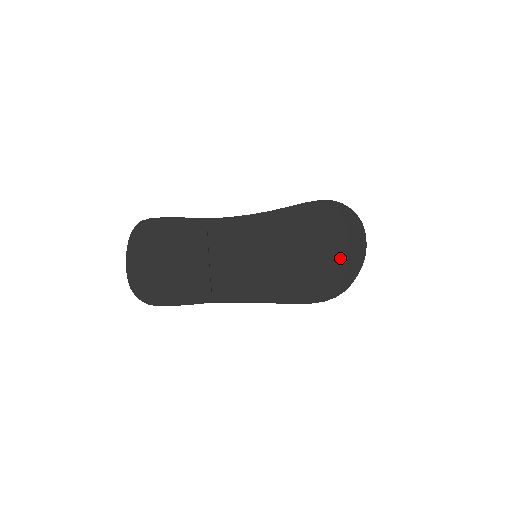
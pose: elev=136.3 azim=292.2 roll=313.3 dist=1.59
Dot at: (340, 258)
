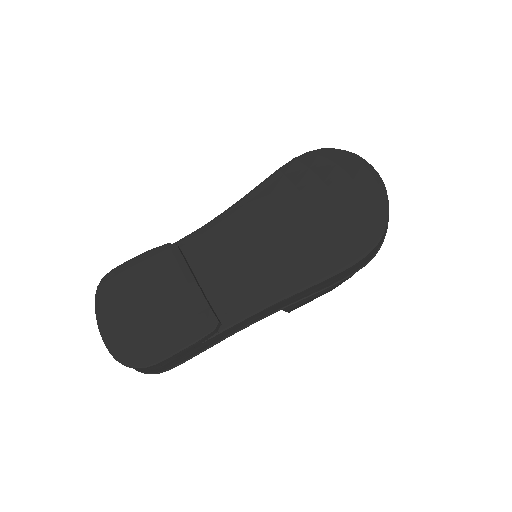
Dot at: (354, 201)
